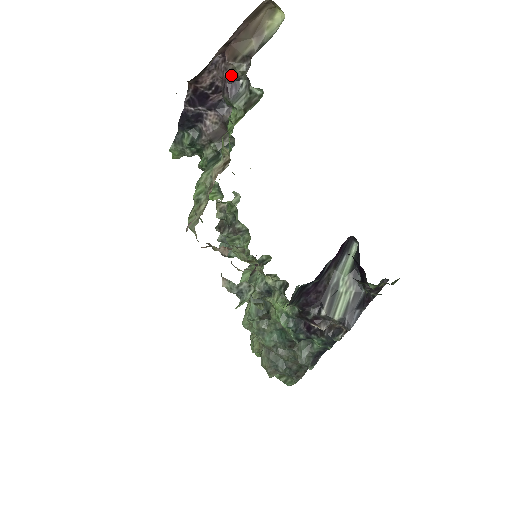
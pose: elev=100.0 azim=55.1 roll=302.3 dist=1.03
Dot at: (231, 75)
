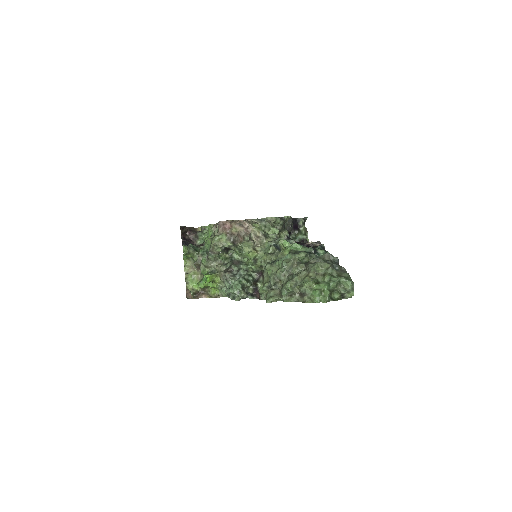
Dot at: occluded
